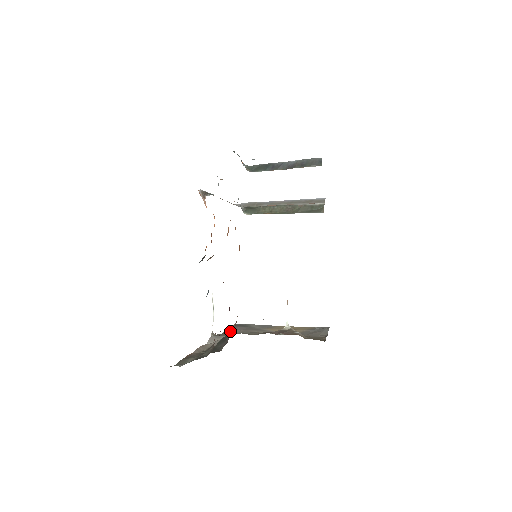
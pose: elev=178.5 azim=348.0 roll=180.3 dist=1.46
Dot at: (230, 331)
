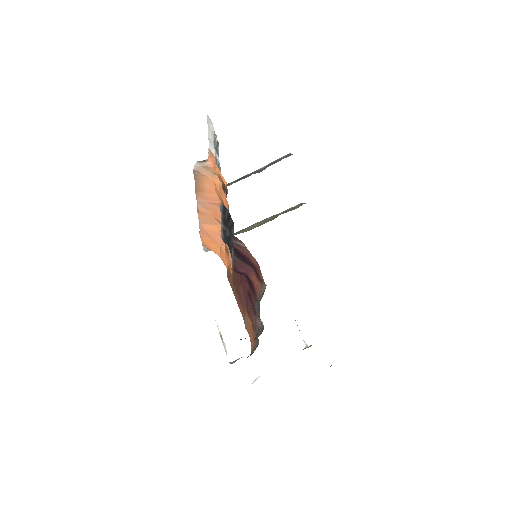
Dot at: (250, 354)
